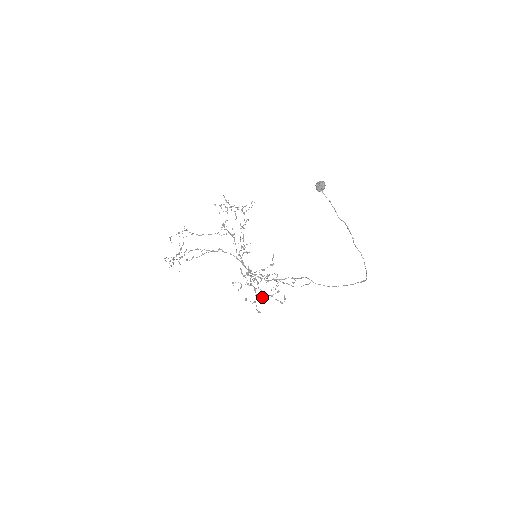
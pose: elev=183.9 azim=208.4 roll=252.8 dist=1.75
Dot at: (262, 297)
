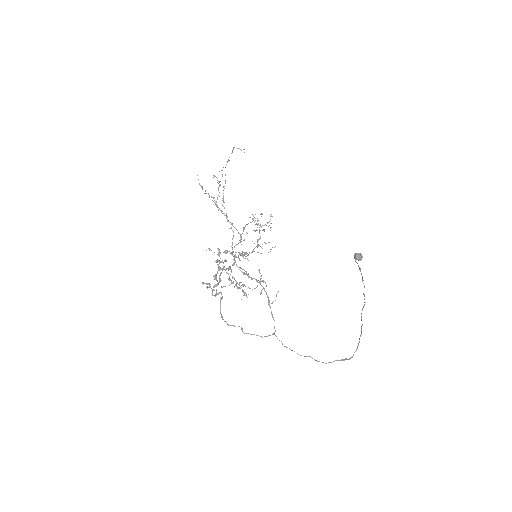
Dot at: (228, 279)
